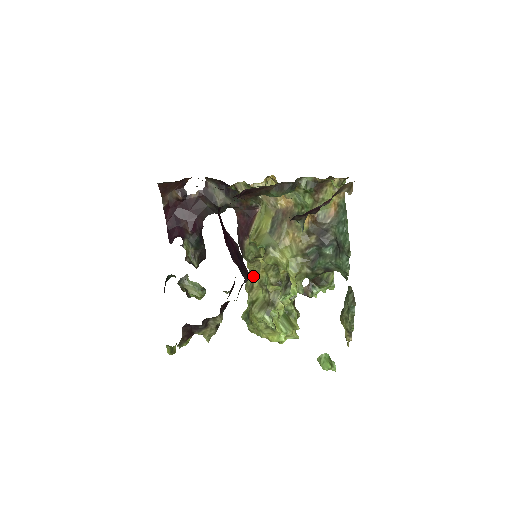
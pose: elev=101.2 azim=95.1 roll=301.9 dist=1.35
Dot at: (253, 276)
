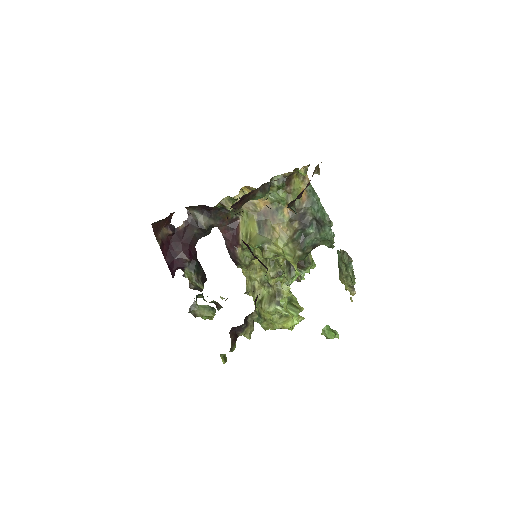
Dot at: (251, 279)
